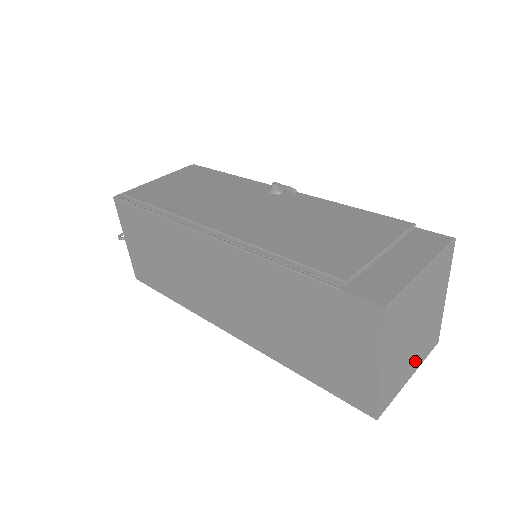
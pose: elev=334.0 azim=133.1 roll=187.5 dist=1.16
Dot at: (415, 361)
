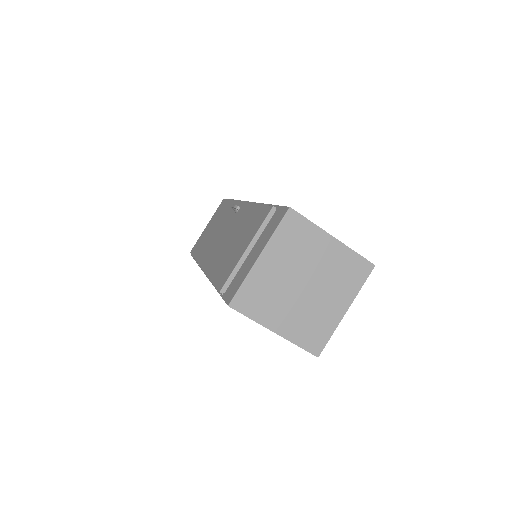
Dot at: (339, 299)
